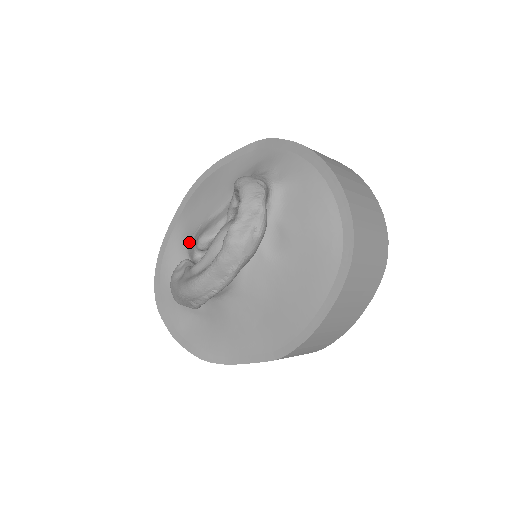
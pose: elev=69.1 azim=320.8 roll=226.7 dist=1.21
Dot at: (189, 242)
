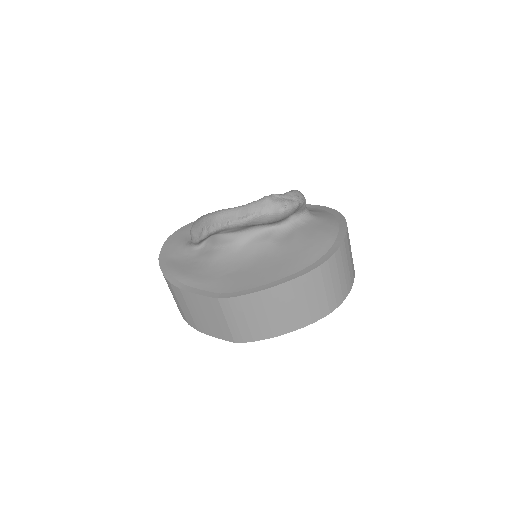
Dot at: occluded
